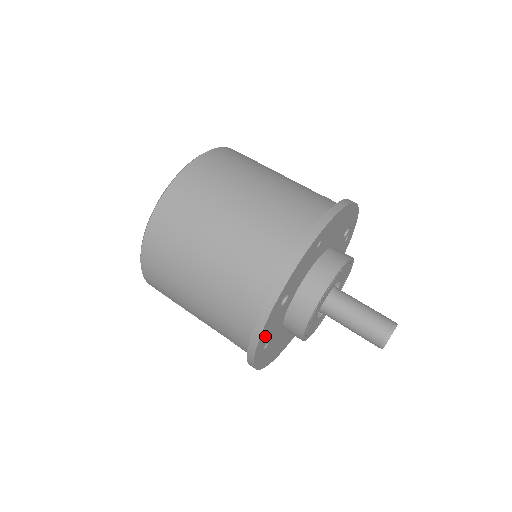
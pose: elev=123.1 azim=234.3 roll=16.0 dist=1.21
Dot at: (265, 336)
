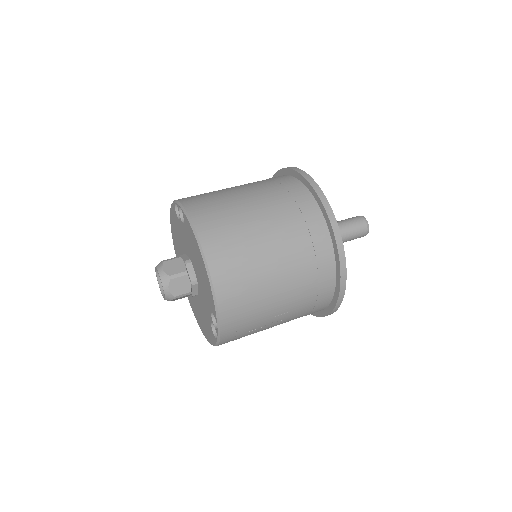
Dot at: occluded
